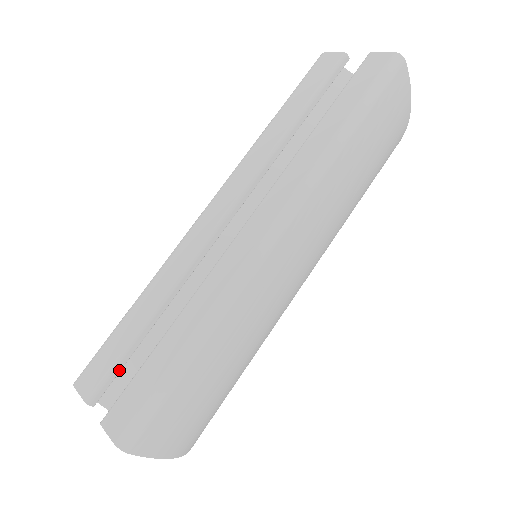
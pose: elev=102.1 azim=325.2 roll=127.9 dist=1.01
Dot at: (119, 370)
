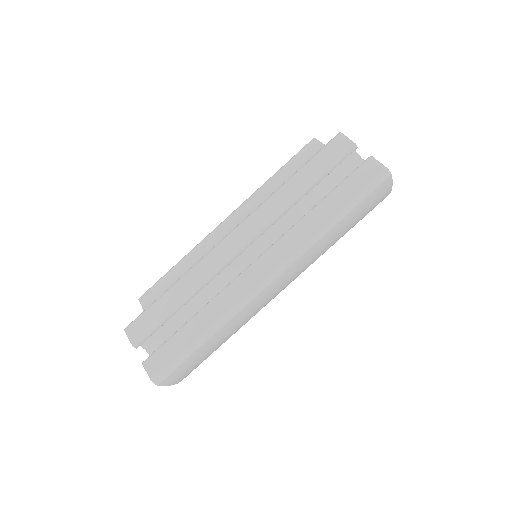
Dot at: (155, 331)
